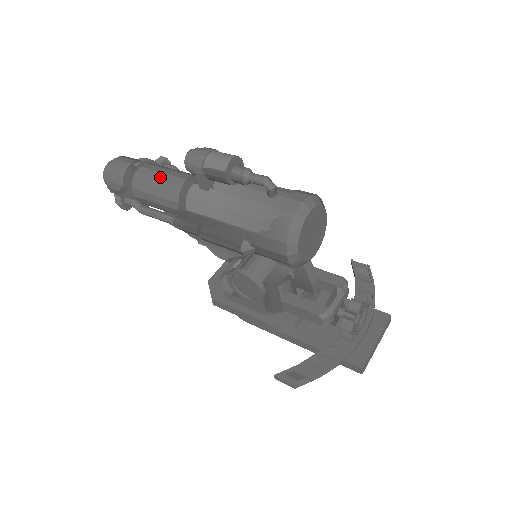
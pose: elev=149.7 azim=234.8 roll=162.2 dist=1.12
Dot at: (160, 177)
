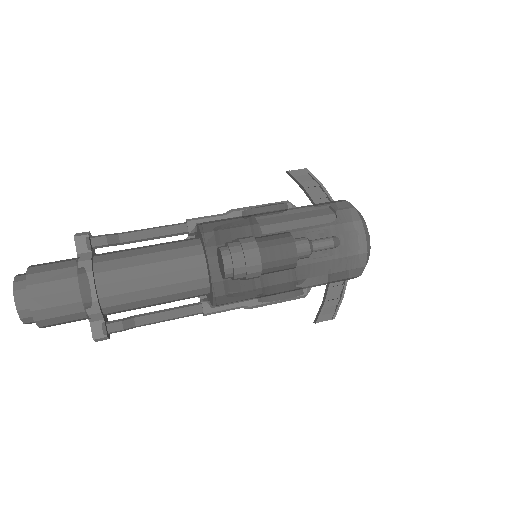
Dot at: (149, 285)
